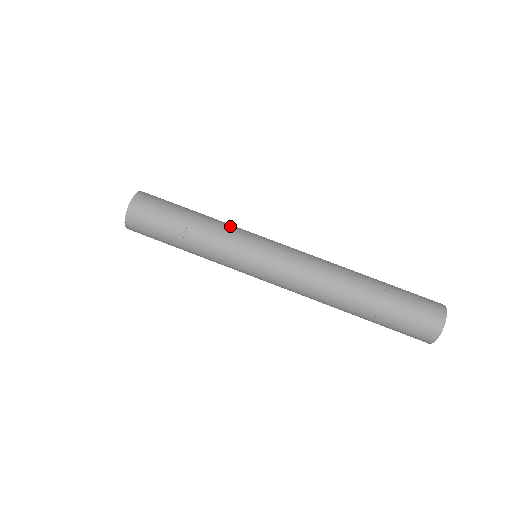
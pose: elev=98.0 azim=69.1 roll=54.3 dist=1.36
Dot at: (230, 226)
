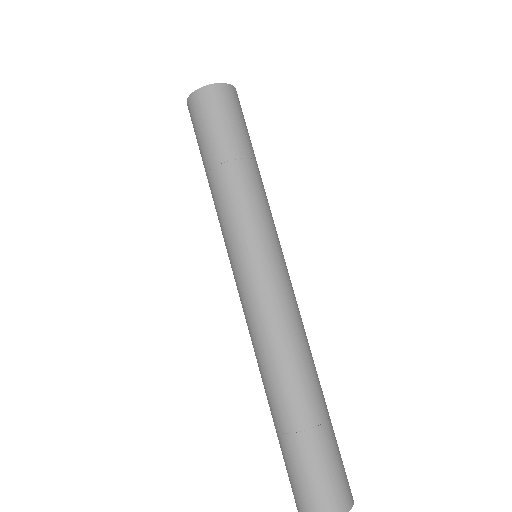
Dot at: occluded
